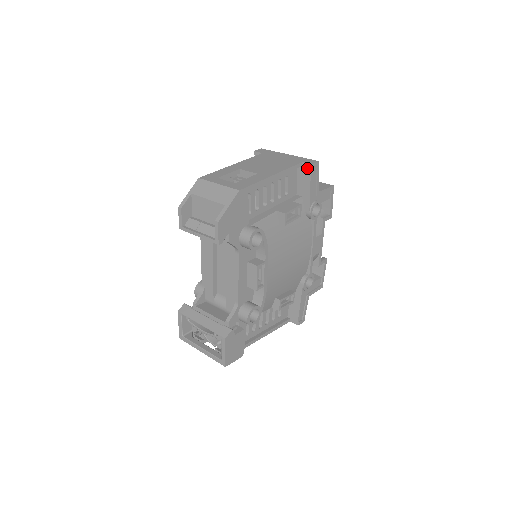
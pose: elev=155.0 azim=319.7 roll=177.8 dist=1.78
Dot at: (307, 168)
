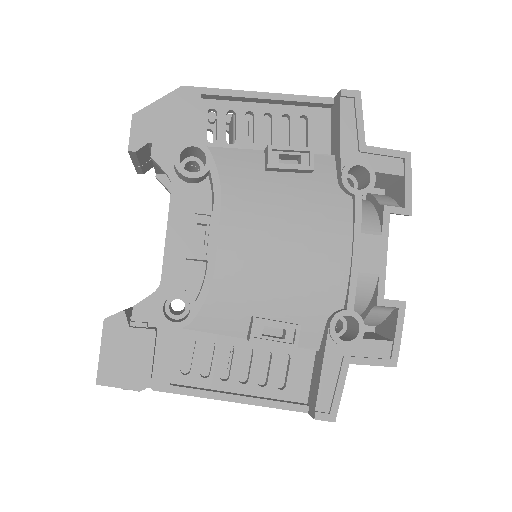
Dot at: (337, 101)
